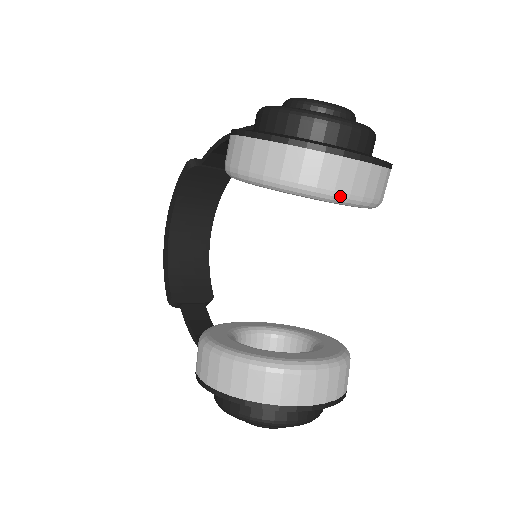
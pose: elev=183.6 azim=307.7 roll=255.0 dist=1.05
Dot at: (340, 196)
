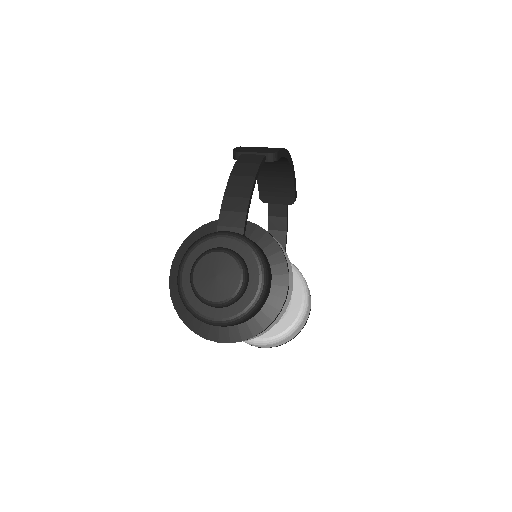
Dot at: occluded
